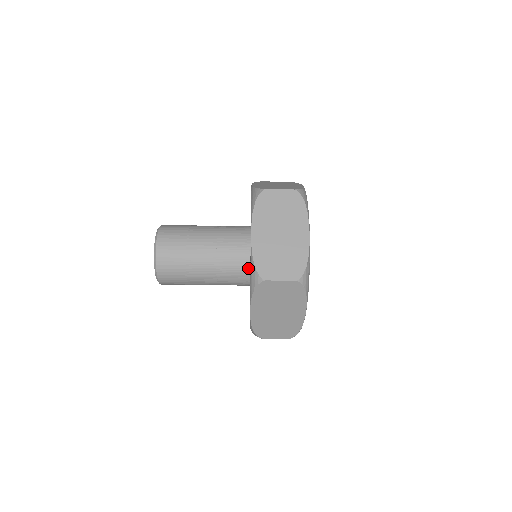
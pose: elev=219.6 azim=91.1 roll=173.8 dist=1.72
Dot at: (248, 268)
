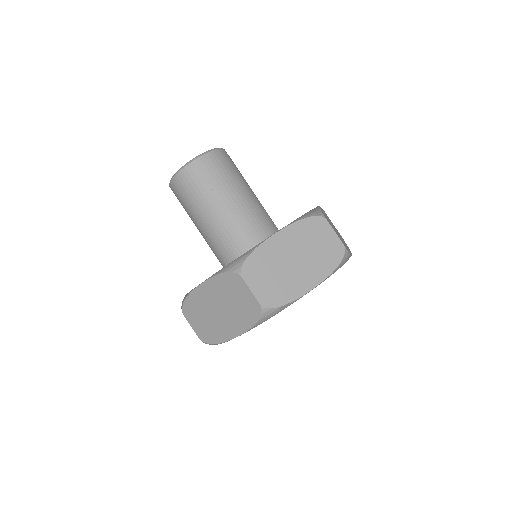
Dot at: (240, 255)
